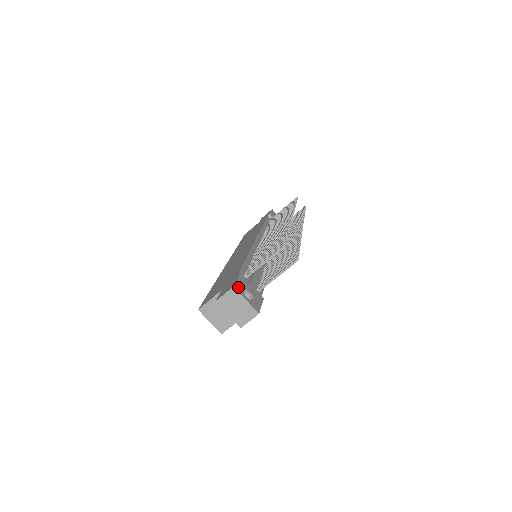
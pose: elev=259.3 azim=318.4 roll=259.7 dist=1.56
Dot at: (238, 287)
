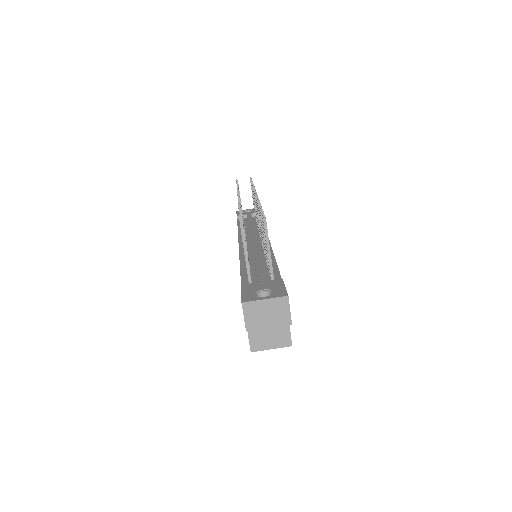
Dot at: (247, 298)
